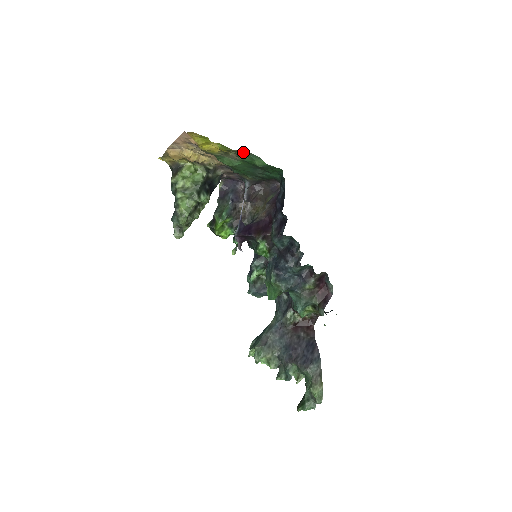
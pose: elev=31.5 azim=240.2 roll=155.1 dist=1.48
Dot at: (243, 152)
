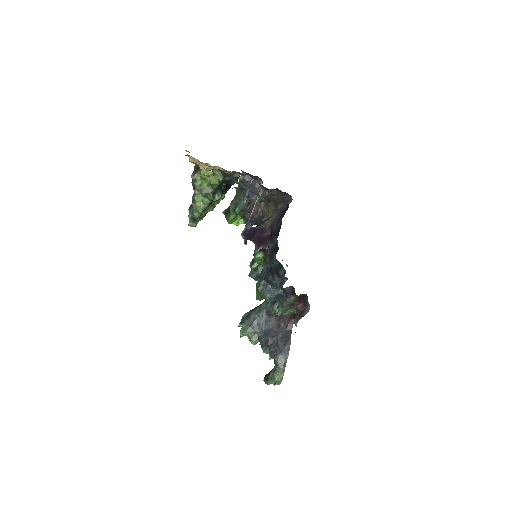
Dot at: (246, 190)
